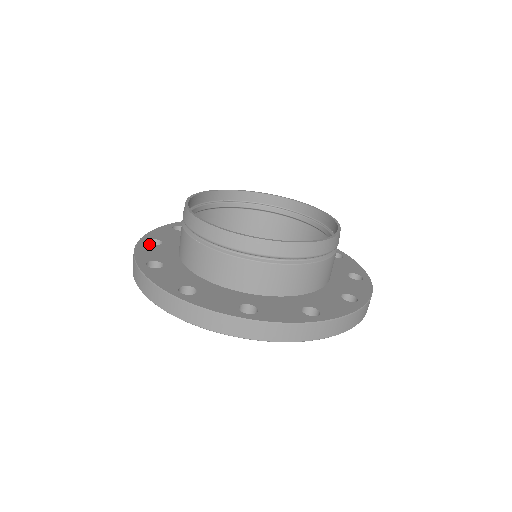
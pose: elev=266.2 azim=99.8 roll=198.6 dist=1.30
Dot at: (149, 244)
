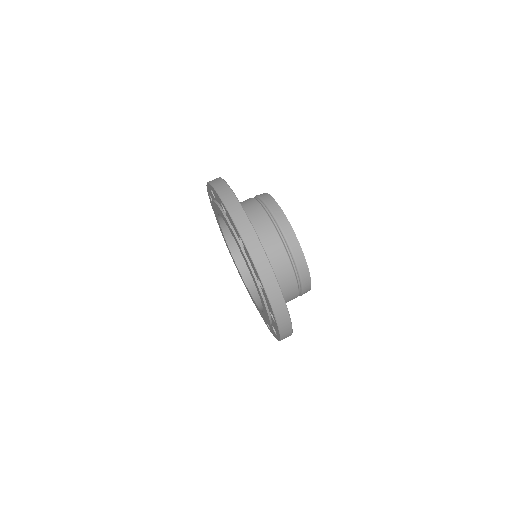
Dot at: occluded
